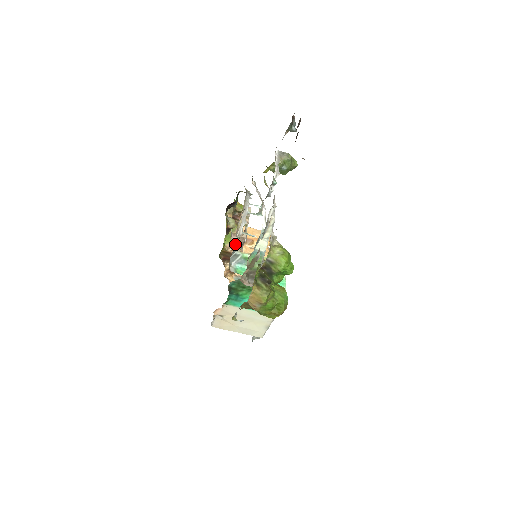
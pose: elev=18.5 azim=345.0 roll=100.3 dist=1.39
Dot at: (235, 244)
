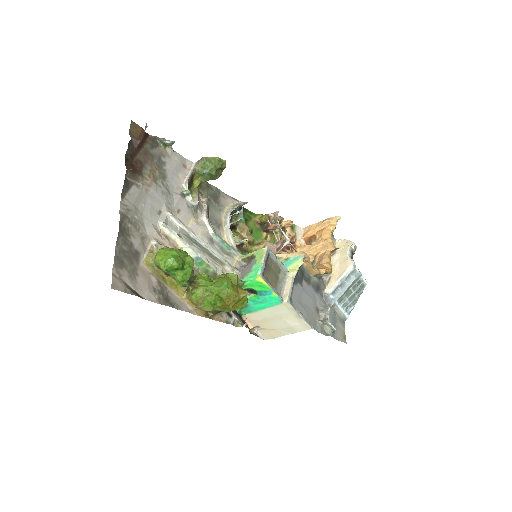
Dot at: occluded
